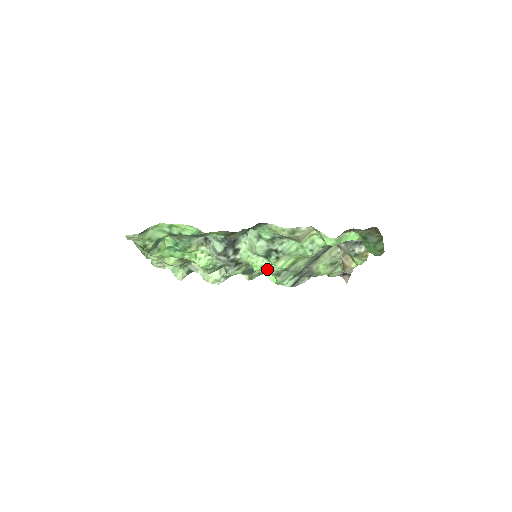
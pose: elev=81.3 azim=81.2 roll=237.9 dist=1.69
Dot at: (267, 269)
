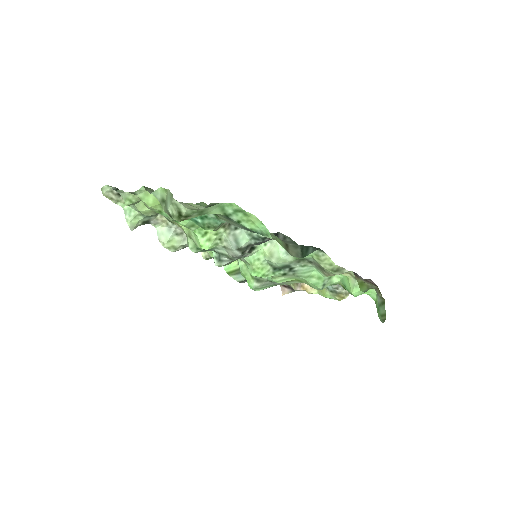
Dot at: occluded
